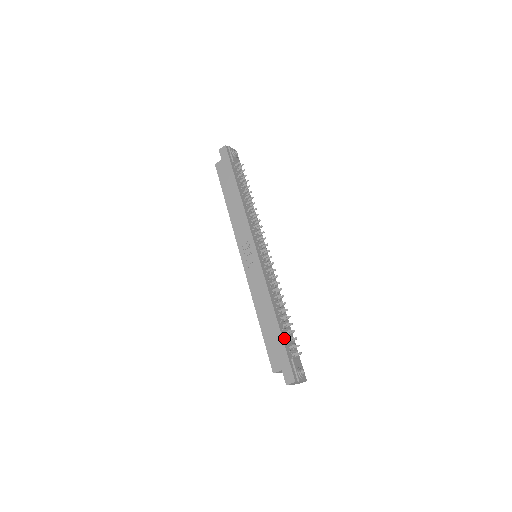
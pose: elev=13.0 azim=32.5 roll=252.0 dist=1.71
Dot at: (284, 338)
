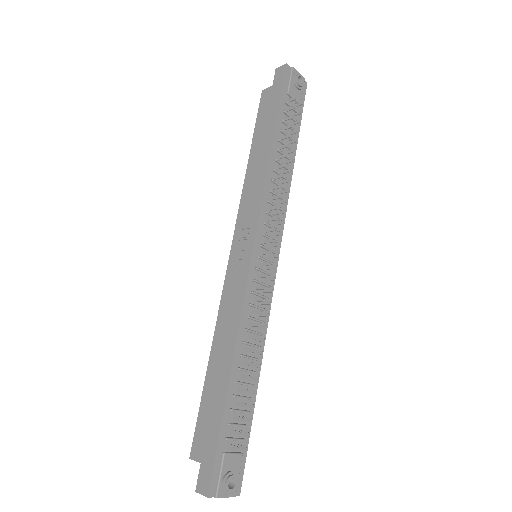
Dot at: (228, 412)
